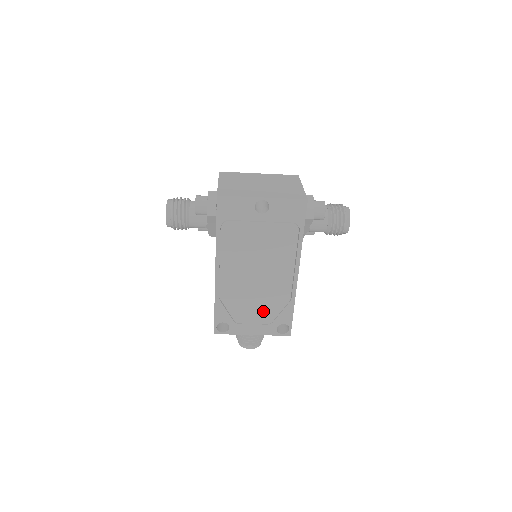
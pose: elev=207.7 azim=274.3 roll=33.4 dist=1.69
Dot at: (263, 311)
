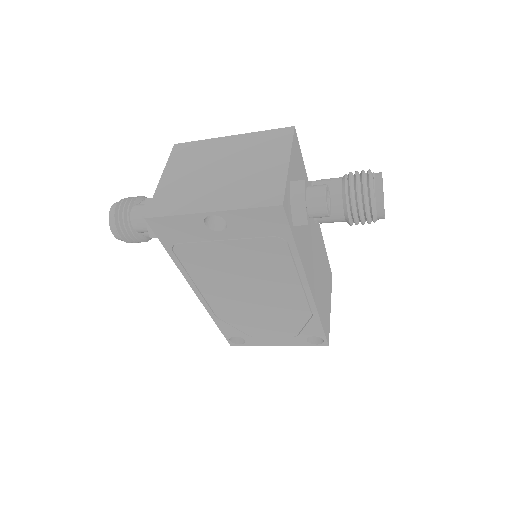
Dot at: (280, 326)
